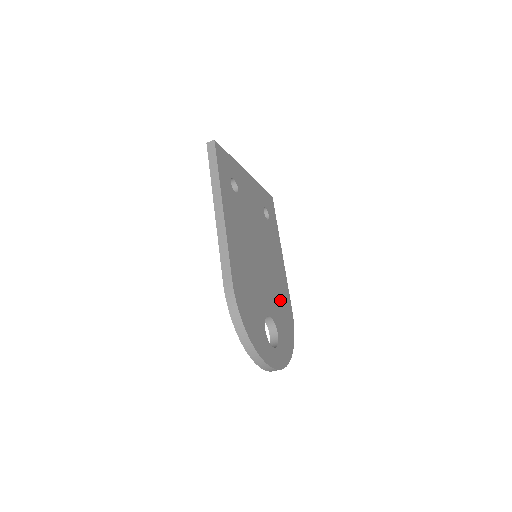
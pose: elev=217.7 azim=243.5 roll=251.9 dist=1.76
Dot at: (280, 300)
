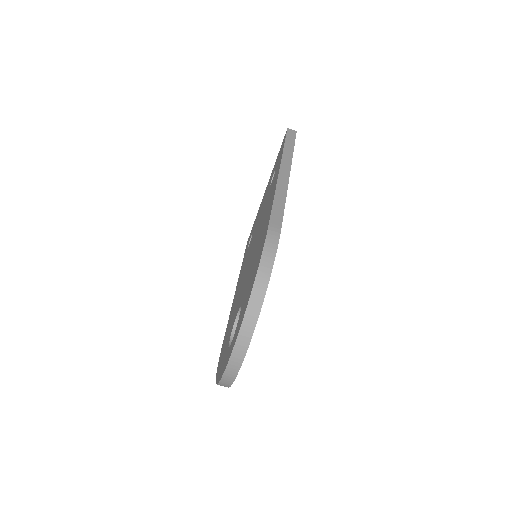
Dot at: occluded
